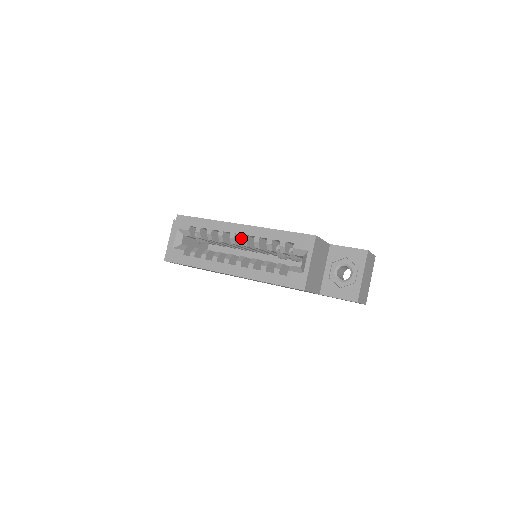
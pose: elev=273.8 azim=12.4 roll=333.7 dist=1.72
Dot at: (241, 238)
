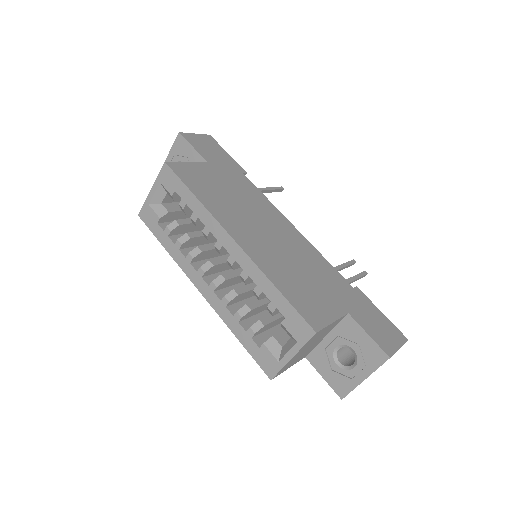
Dot at: occluded
